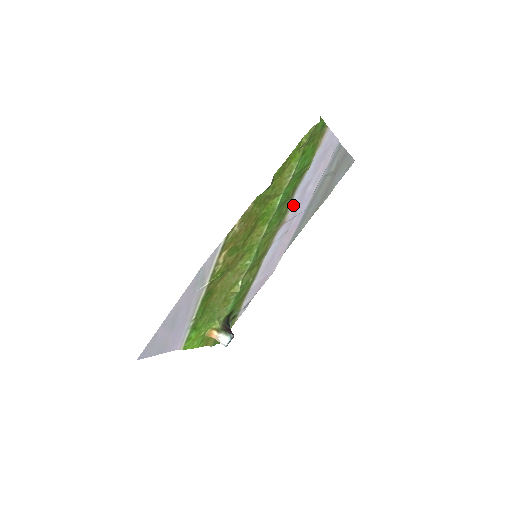
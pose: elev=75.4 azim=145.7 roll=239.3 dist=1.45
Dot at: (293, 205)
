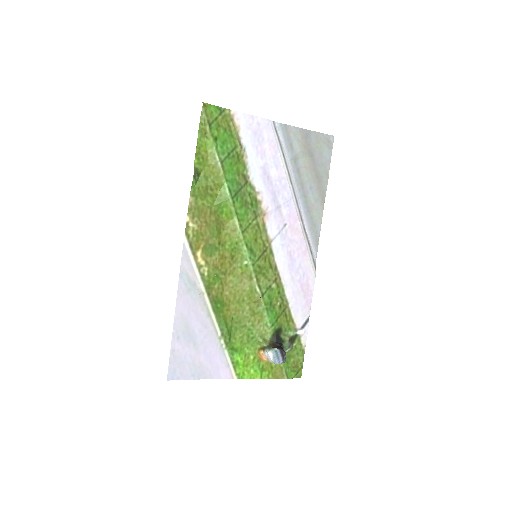
Dot at: (263, 194)
